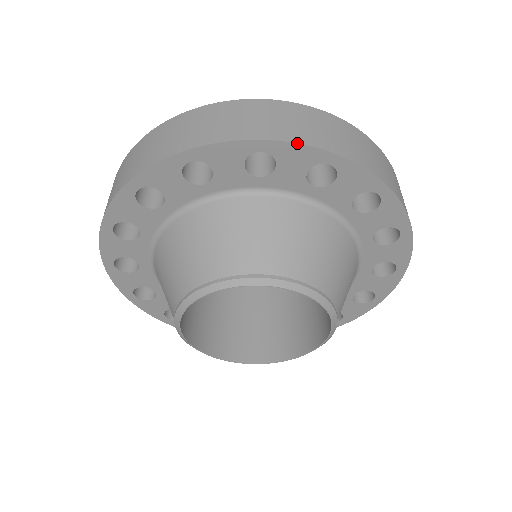
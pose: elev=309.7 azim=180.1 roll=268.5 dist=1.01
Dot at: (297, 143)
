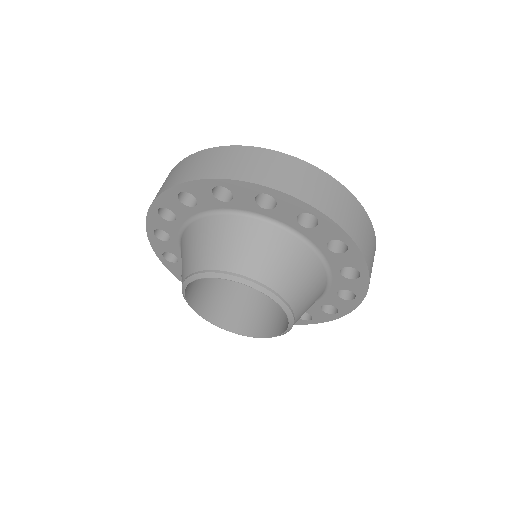
Dot at: (191, 181)
